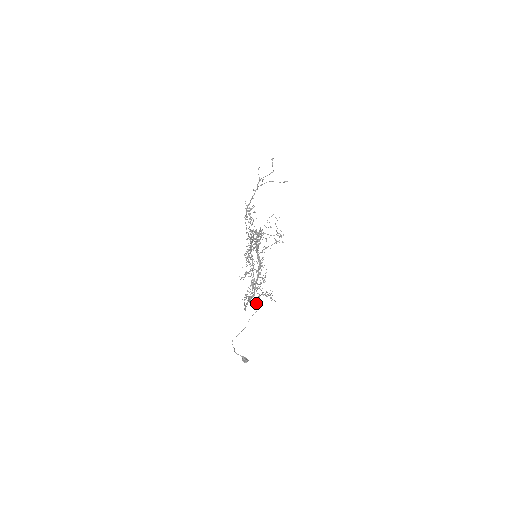
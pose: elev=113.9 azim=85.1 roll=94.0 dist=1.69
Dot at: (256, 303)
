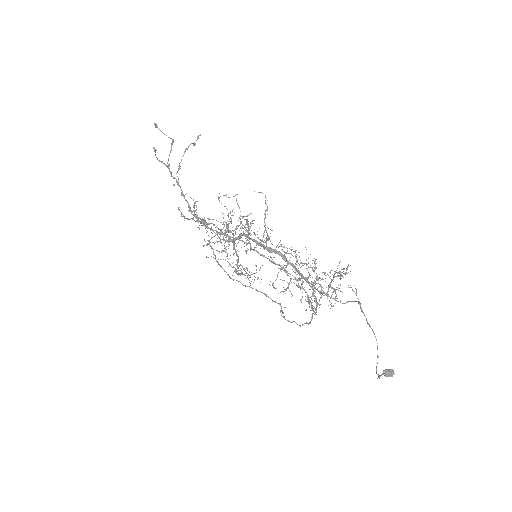
Dot at: occluded
